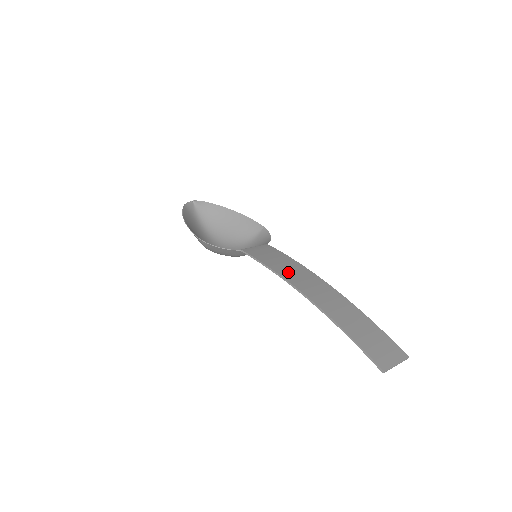
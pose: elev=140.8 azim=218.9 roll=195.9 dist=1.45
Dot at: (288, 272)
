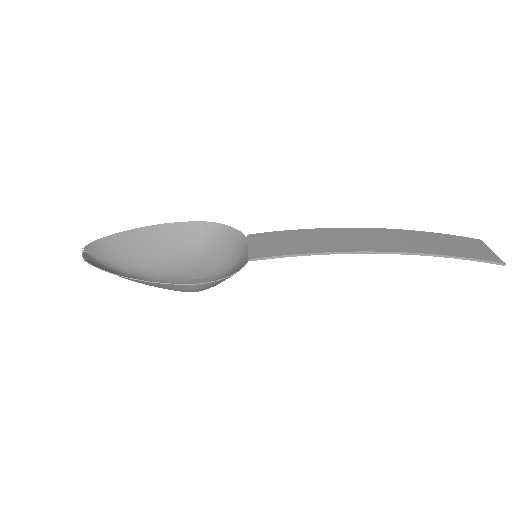
Dot at: (329, 244)
